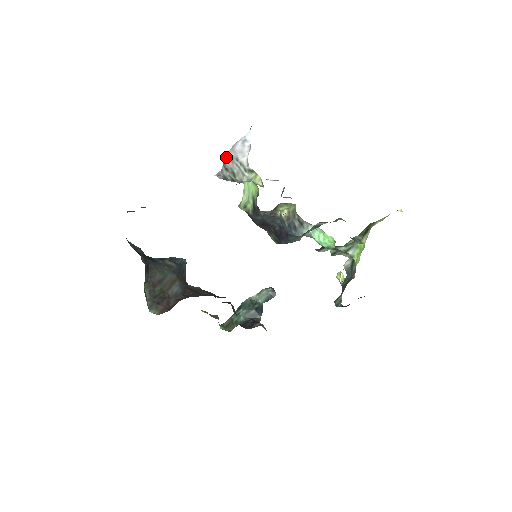
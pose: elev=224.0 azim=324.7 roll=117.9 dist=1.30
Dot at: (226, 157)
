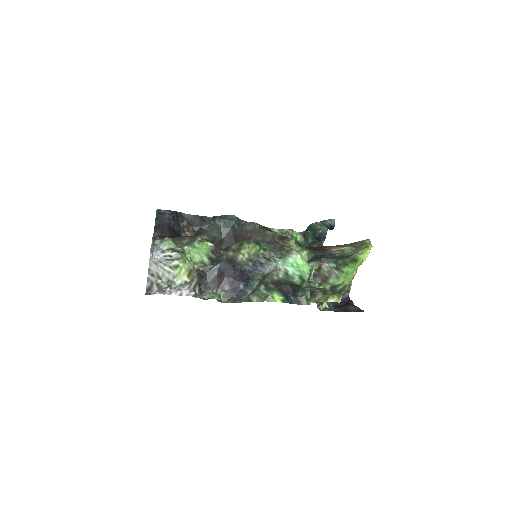
Dot at: (150, 264)
